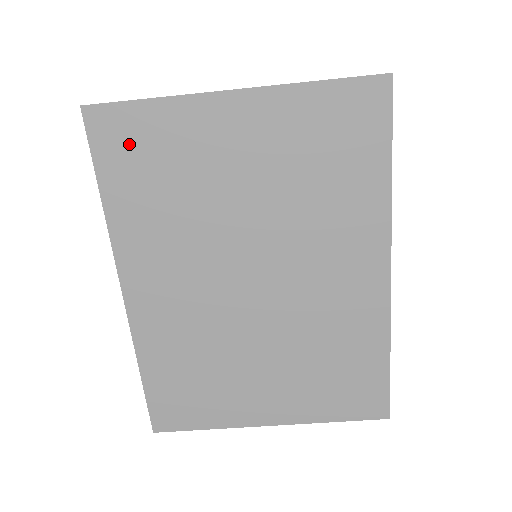
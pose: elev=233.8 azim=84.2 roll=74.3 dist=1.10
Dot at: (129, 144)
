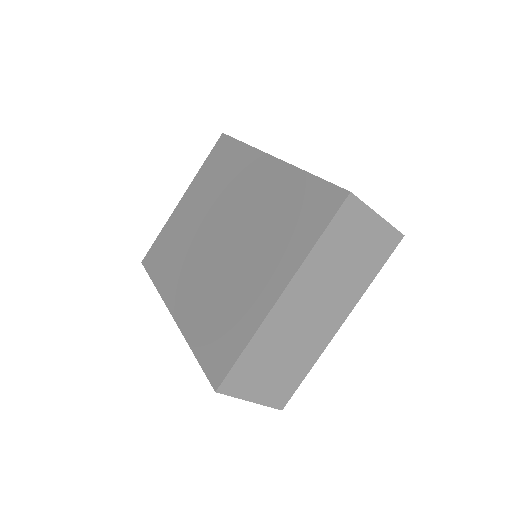
Dot at: (157, 254)
